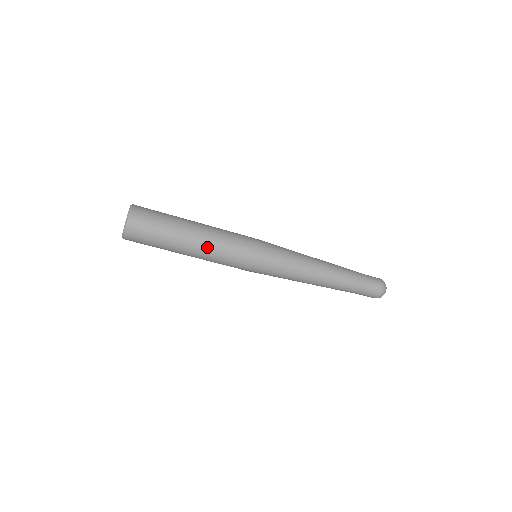
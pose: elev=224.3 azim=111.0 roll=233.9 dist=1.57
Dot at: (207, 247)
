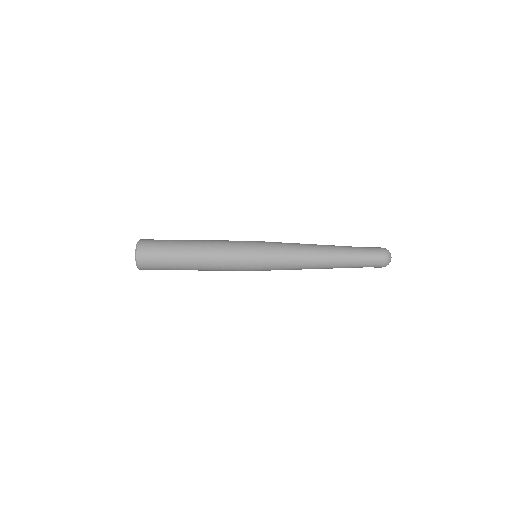
Dot at: (207, 254)
